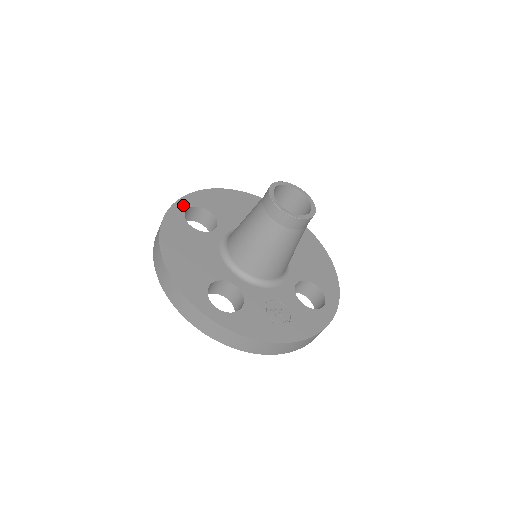
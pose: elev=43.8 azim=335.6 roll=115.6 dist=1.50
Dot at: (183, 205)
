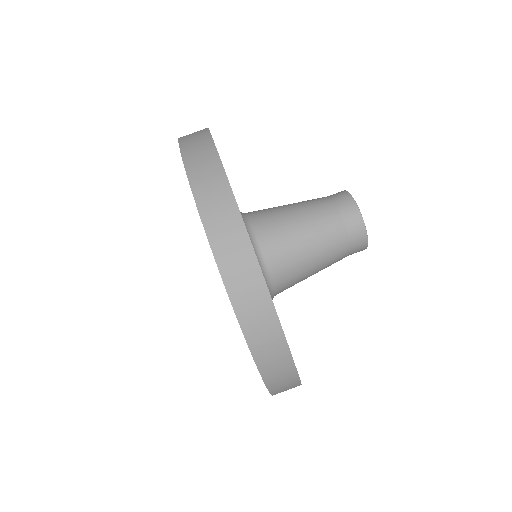
Dot at: occluded
